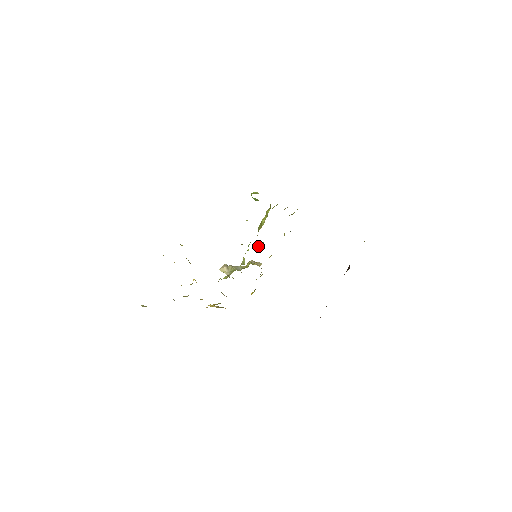
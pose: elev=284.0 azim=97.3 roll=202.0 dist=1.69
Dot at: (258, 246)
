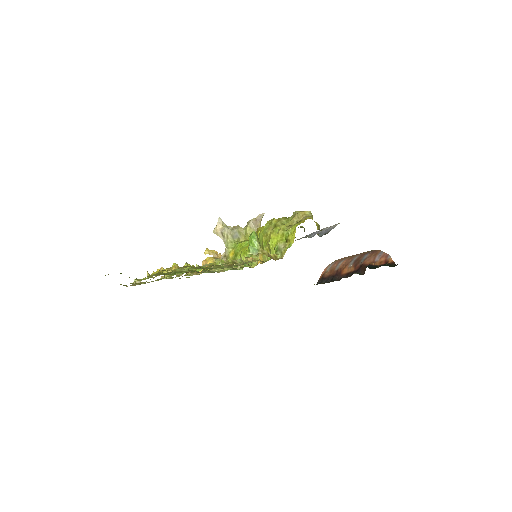
Dot at: (259, 232)
